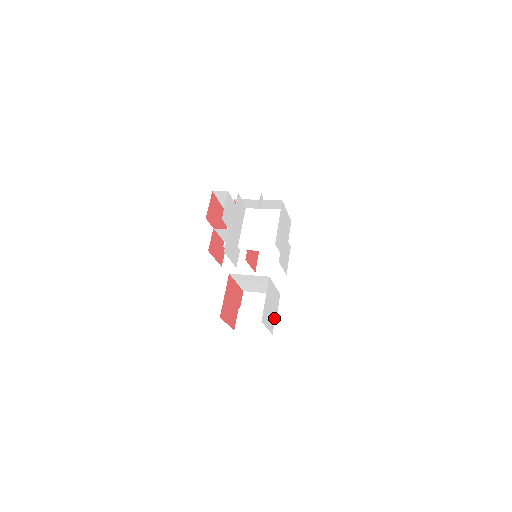
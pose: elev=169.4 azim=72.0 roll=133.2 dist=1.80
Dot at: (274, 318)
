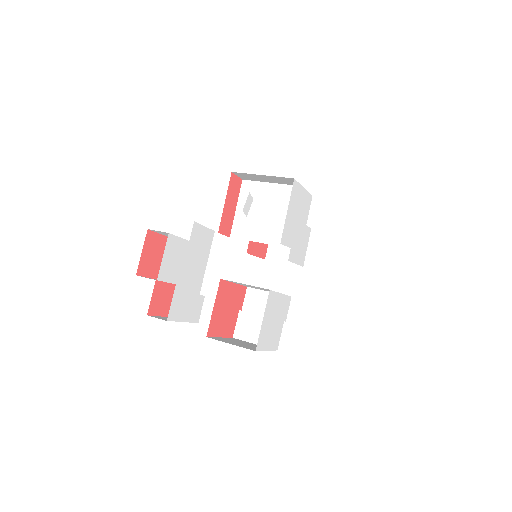
Dot at: (280, 330)
